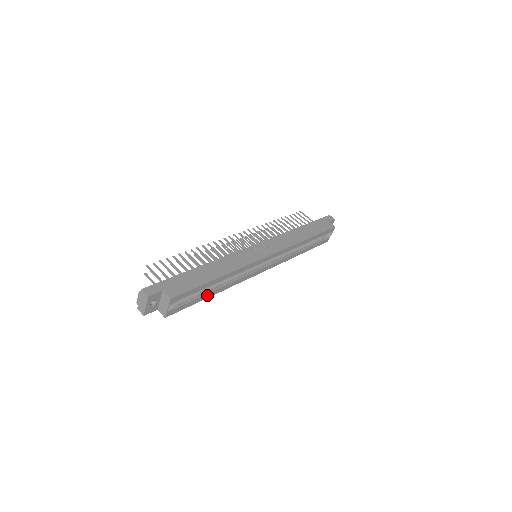
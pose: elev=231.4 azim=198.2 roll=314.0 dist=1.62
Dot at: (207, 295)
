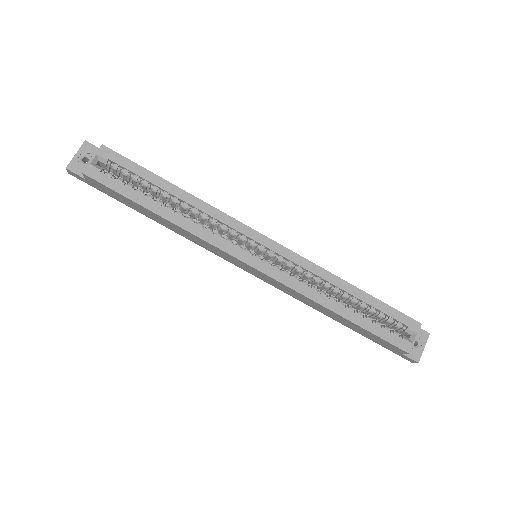
Dot at: (151, 204)
